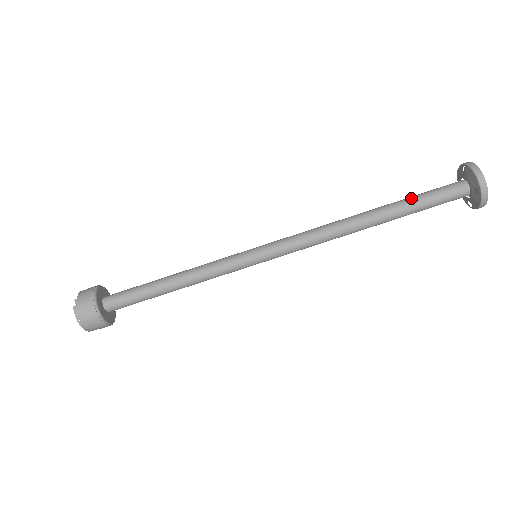
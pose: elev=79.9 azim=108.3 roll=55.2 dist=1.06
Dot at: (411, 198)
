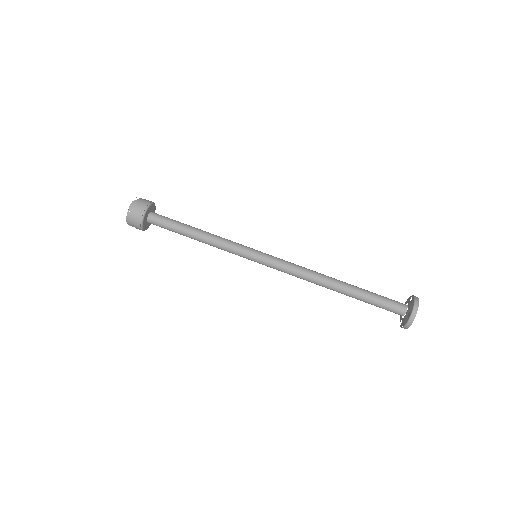
Dot at: (369, 291)
